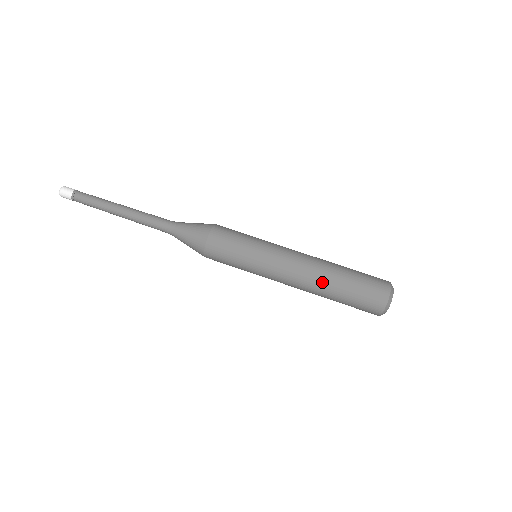
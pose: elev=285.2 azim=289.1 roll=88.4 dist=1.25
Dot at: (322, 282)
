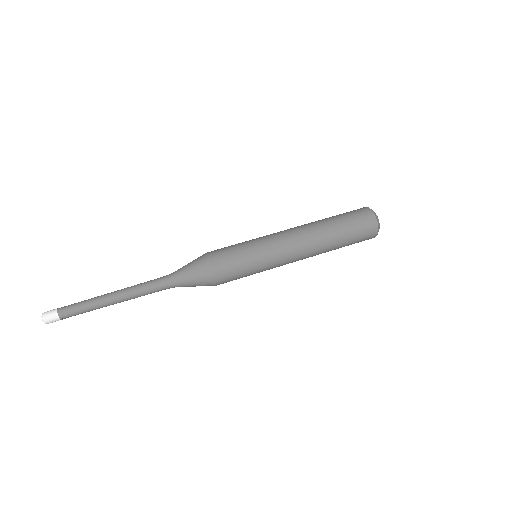
Dot at: (324, 246)
